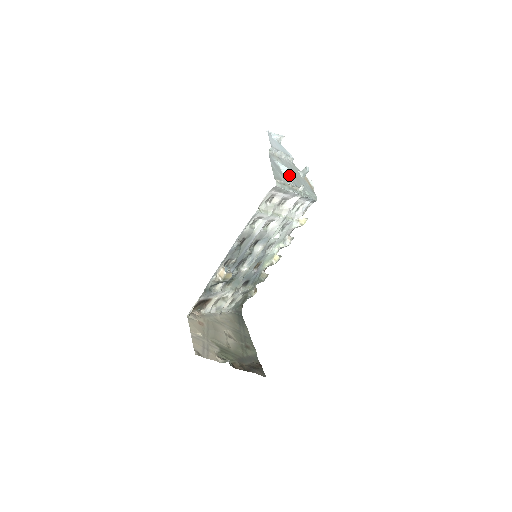
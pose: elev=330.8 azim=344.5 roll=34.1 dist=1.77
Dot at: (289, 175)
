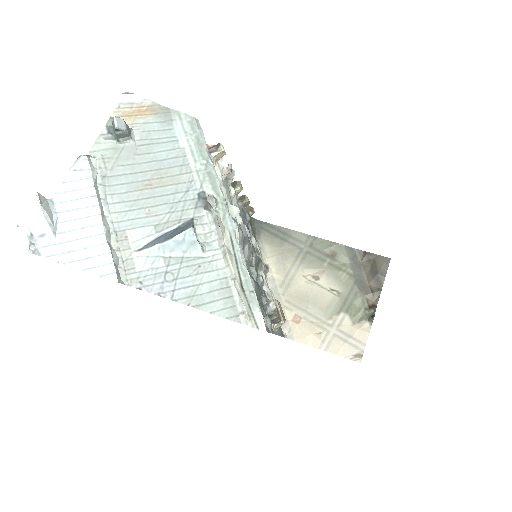
Dot at: (195, 245)
